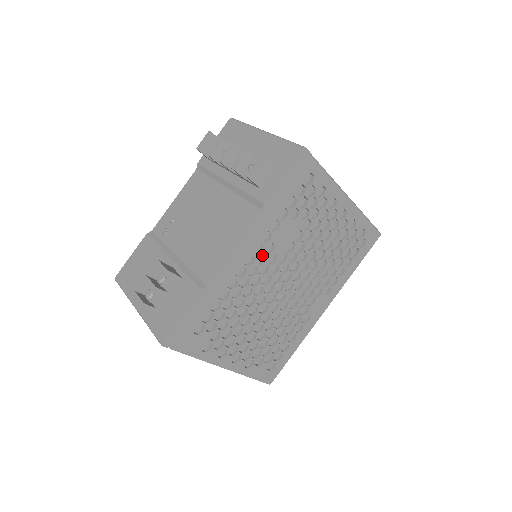
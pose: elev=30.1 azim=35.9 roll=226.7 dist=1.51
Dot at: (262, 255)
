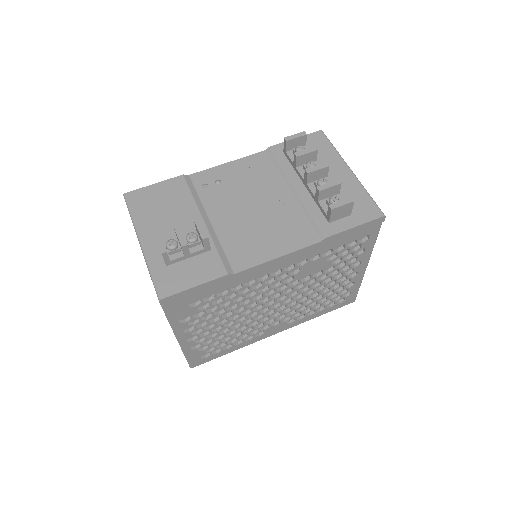
Dot at: occluded
